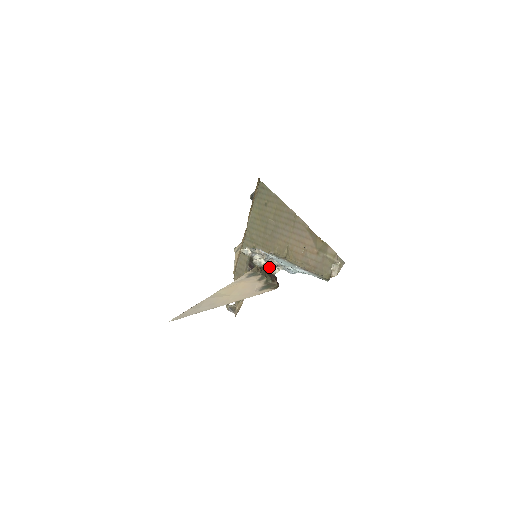
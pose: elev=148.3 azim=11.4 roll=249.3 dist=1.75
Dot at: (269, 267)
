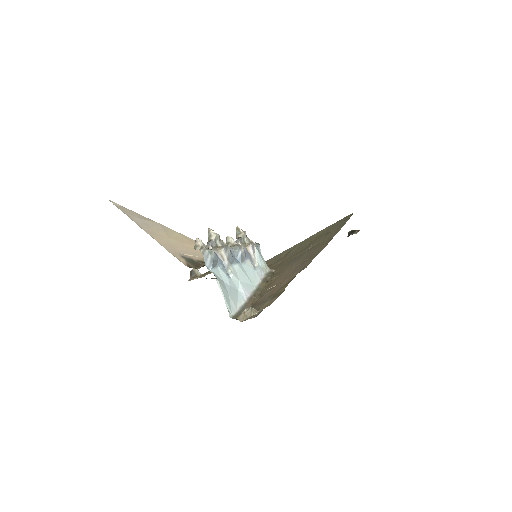
Dot at: (198, 238)
